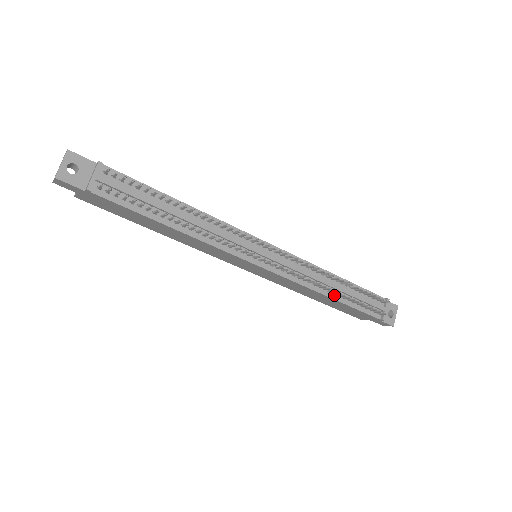
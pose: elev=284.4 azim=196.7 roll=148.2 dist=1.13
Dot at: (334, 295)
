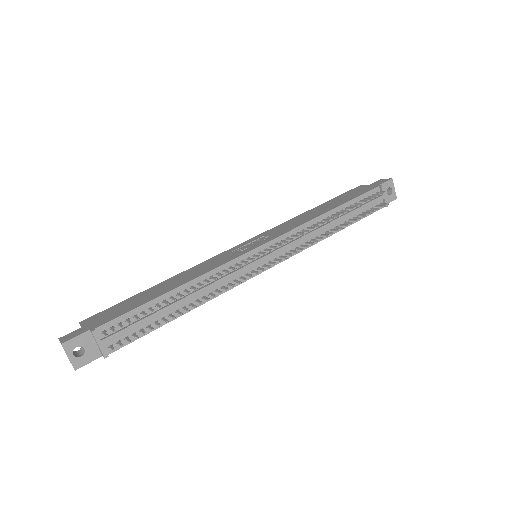
Dot at: (337, 228)
